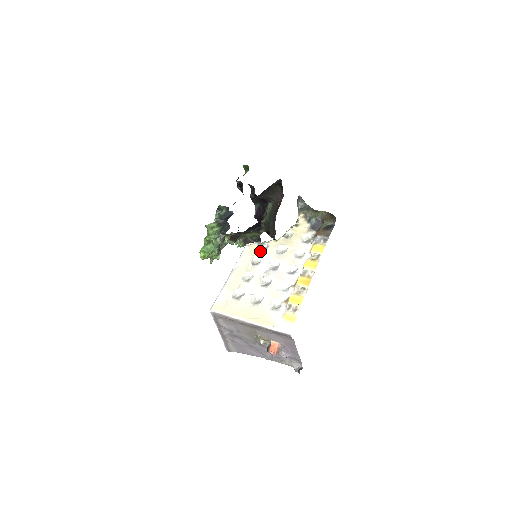
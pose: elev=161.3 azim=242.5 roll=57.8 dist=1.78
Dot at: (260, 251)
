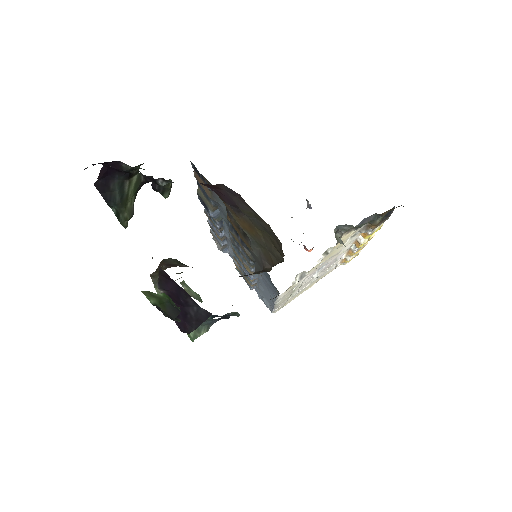
Dot at: (300, 282)
